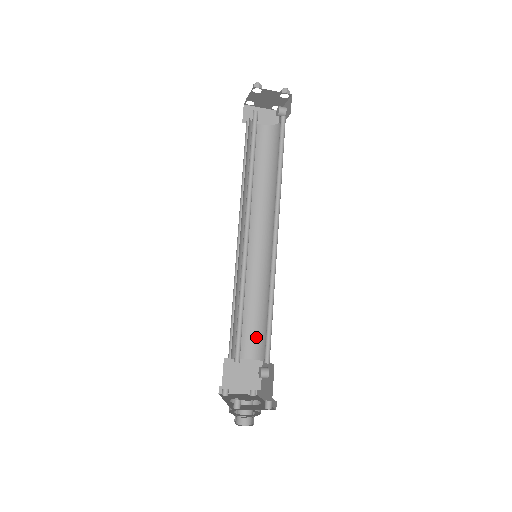
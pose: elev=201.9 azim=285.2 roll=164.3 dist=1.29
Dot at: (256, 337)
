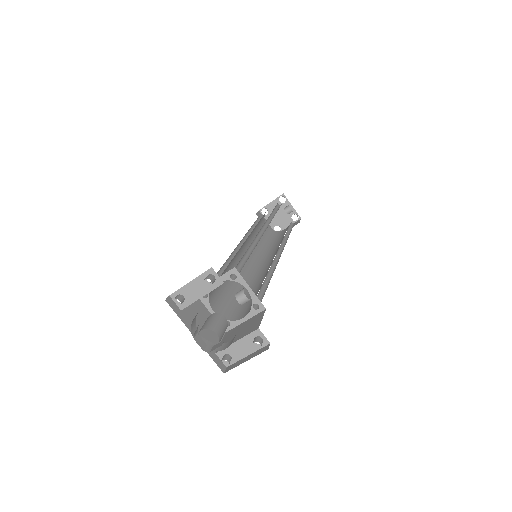
Dot at: occluded
